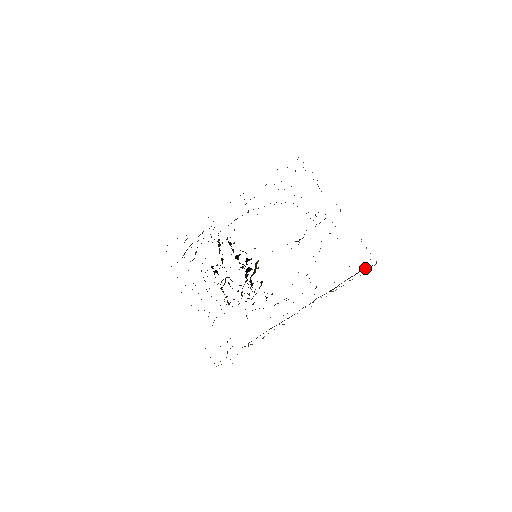
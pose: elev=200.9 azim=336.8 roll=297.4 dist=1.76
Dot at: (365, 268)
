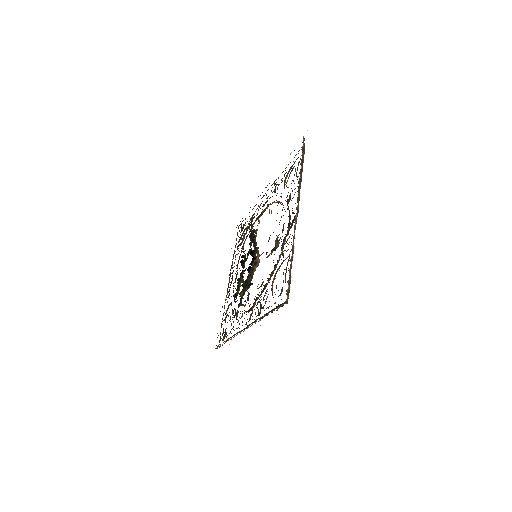
Dot at: occluded
